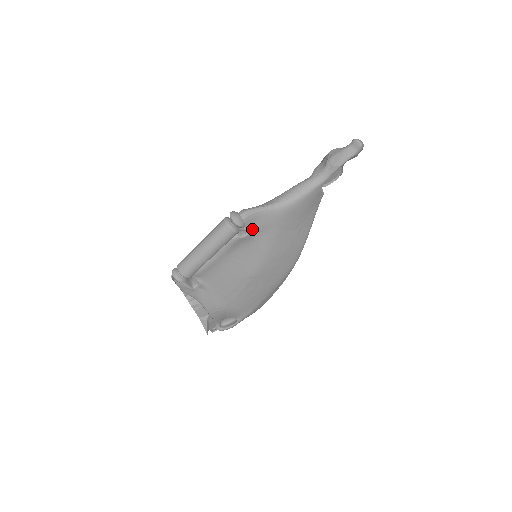
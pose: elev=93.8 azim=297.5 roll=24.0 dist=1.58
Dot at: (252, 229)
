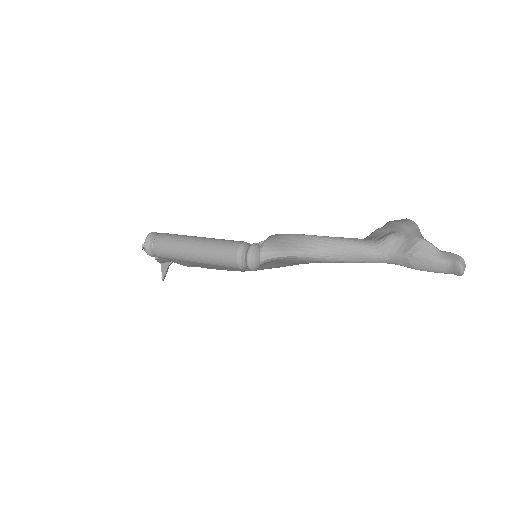
Dot at: (266, 263)
